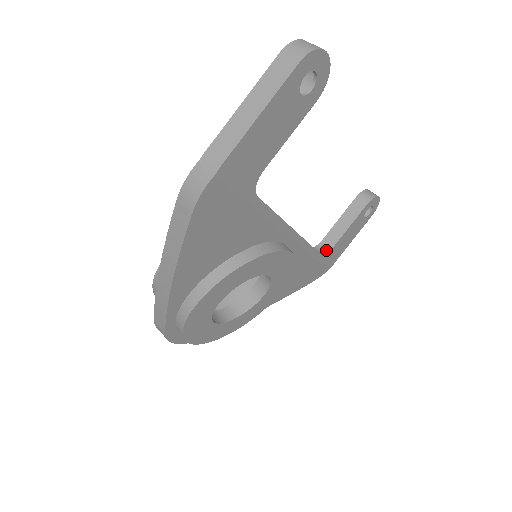
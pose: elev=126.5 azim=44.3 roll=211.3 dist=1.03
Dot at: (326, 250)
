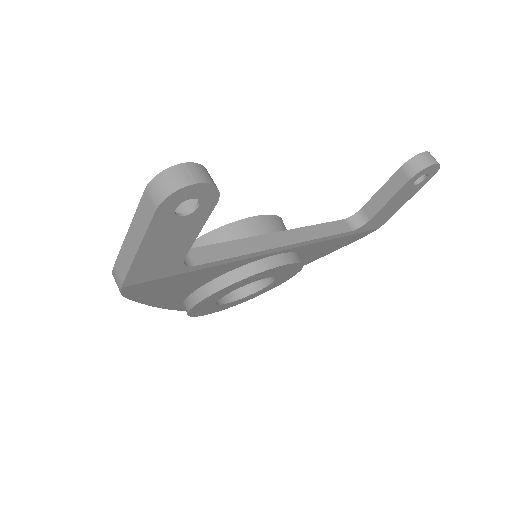
Dot at: (362, 222)
